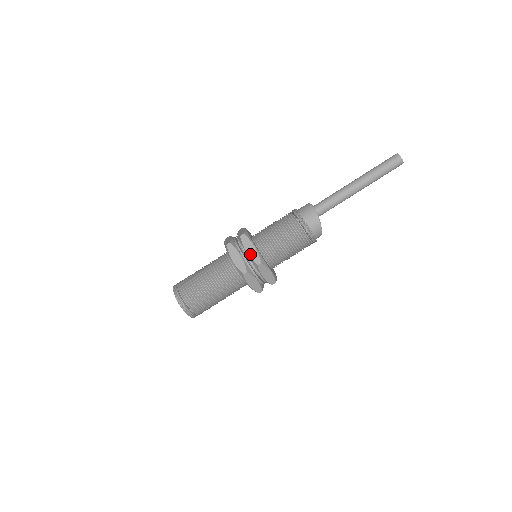
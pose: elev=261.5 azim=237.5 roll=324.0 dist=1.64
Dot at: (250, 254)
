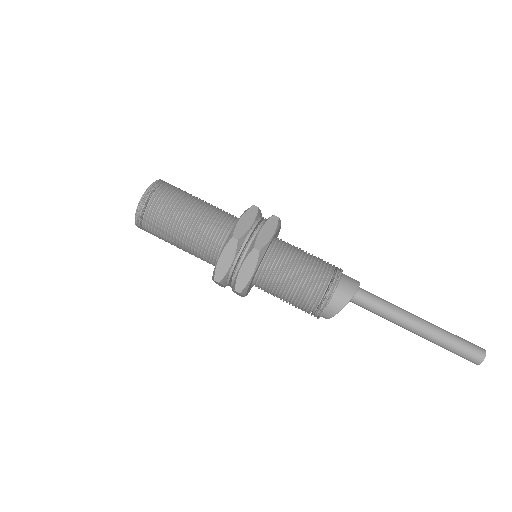
Dot at: (261, 234)
